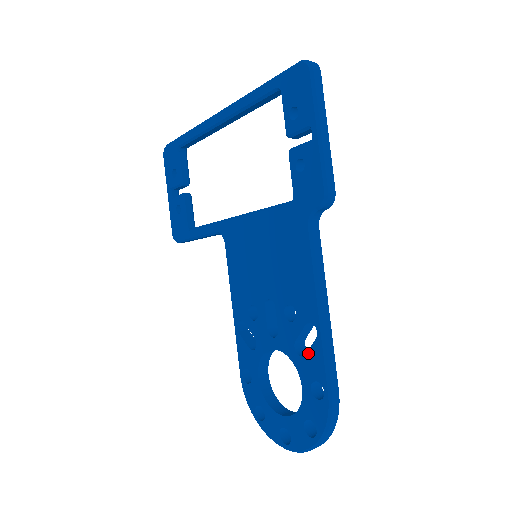
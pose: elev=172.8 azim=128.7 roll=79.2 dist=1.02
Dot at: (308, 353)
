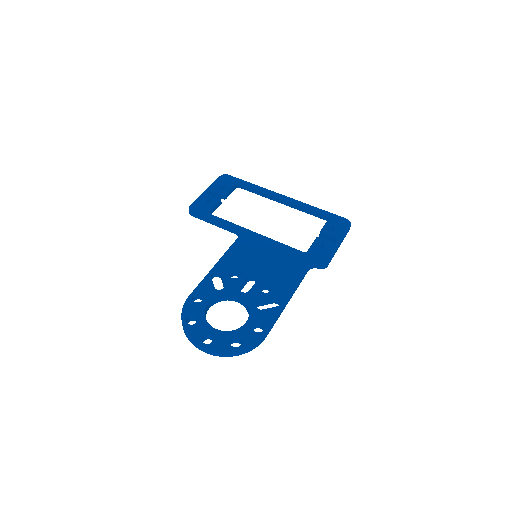
Dot at: (265, 309)
